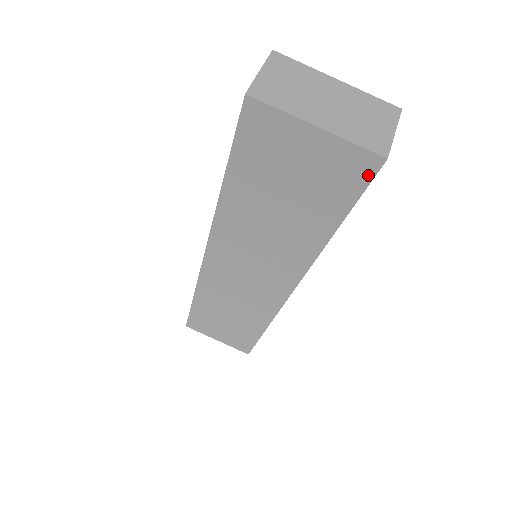
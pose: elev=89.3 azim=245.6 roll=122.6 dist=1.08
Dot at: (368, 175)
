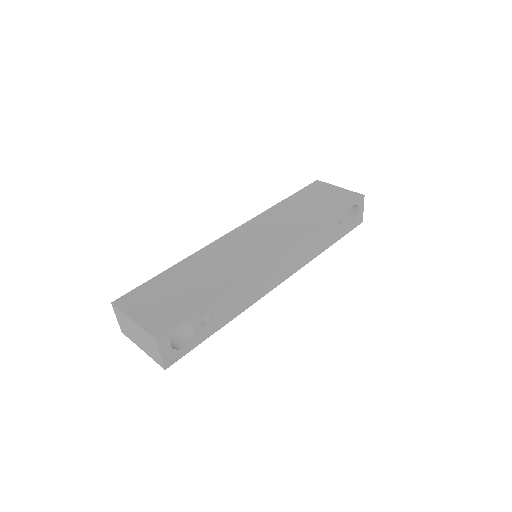
Dot at: (356, 199)
